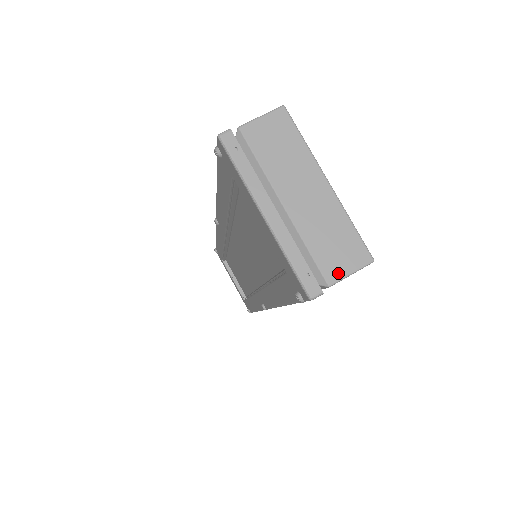
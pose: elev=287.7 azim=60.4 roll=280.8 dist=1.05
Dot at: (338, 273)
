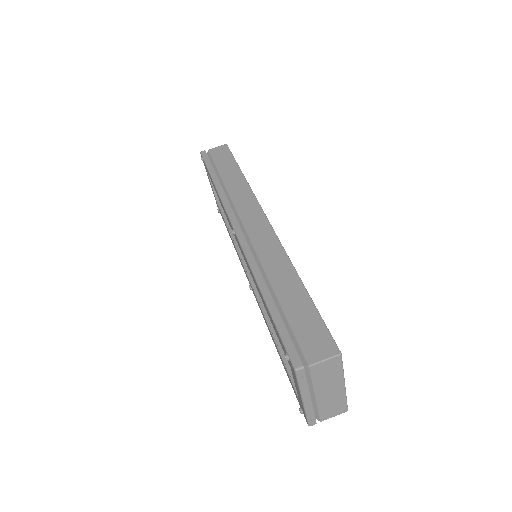
Dot at: (328, 417)
